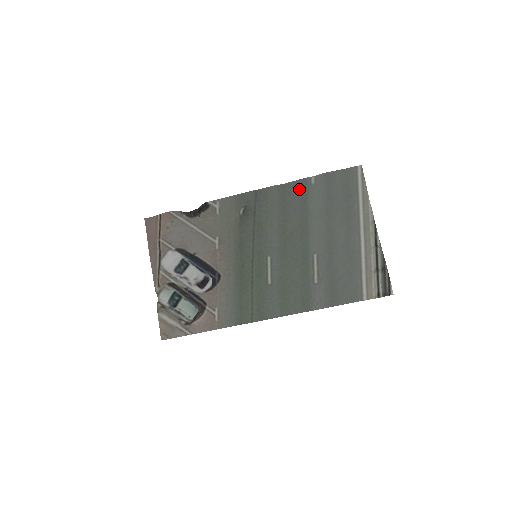
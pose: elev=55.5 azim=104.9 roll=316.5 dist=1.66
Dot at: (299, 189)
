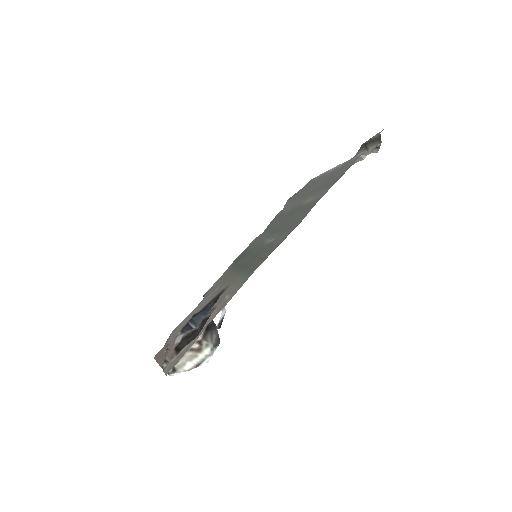
Dot at: (274, 220)
